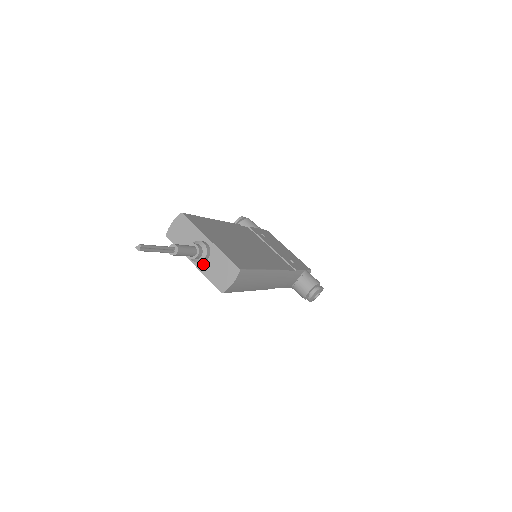
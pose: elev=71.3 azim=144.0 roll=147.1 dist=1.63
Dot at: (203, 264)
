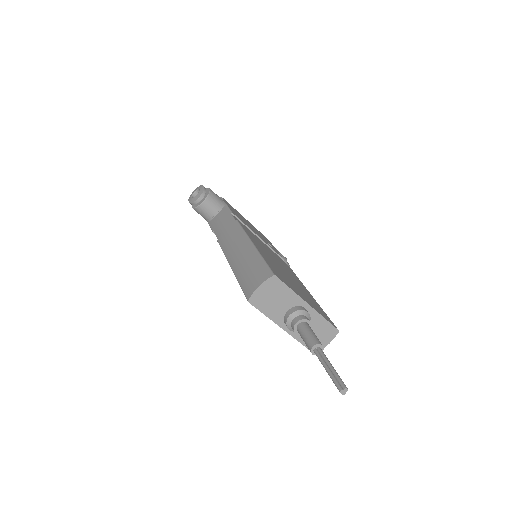
Dot at: occluded
